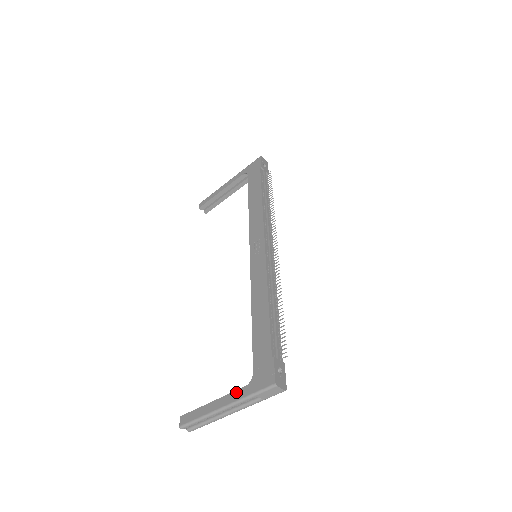
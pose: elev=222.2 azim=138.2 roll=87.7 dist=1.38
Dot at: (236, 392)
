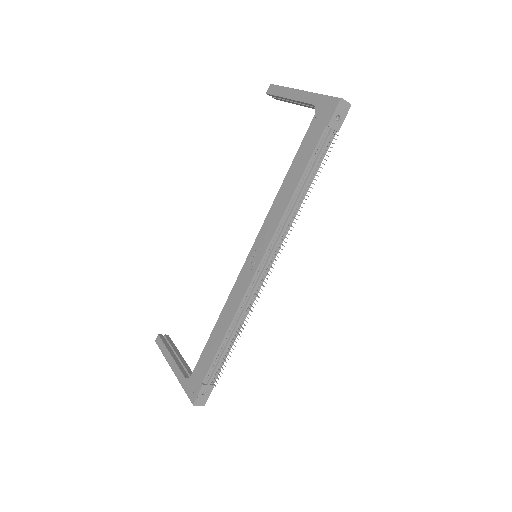
Dot at: (180, 372)
